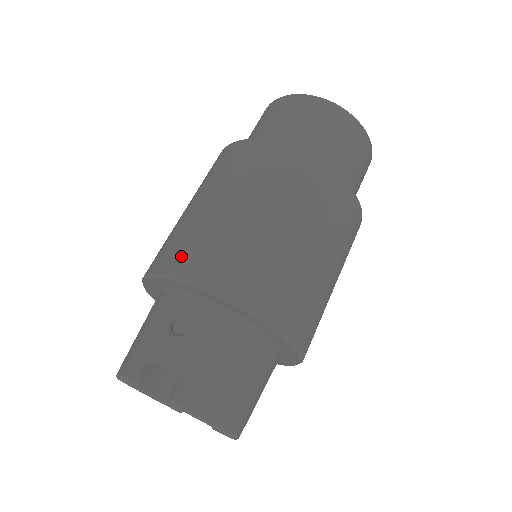
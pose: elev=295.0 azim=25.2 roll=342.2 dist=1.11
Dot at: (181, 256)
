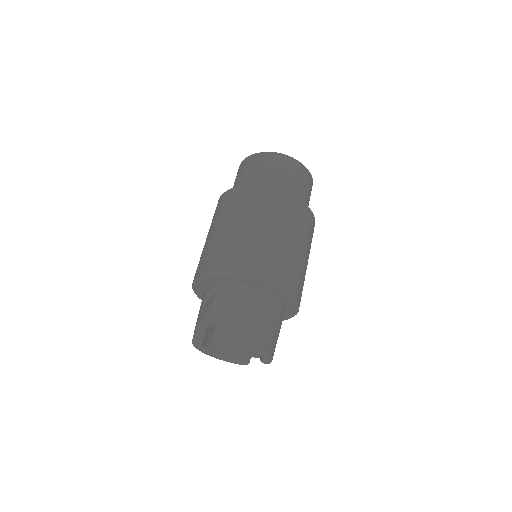
Dot at: (200, 266)
